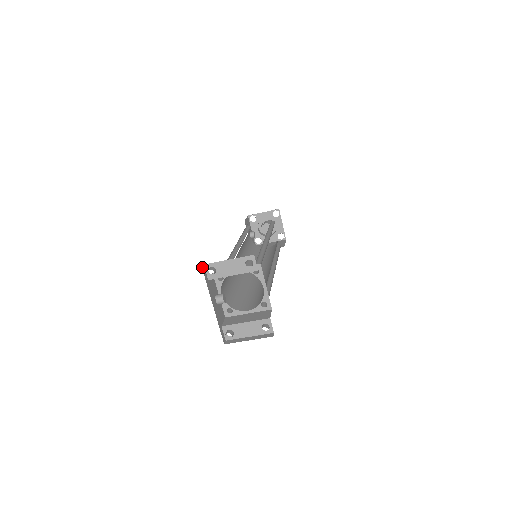
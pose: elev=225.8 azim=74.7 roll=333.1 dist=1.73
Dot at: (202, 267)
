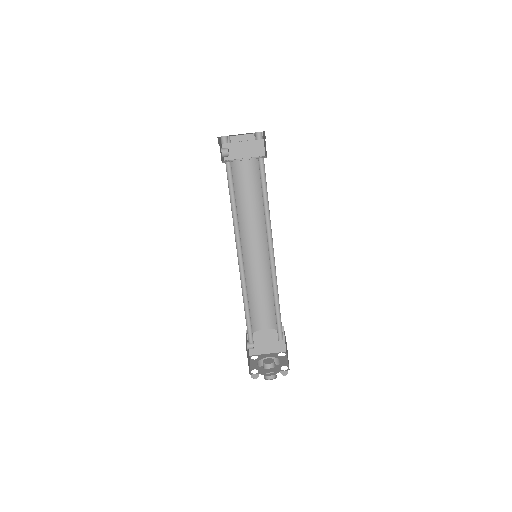
Dot at: occluded
